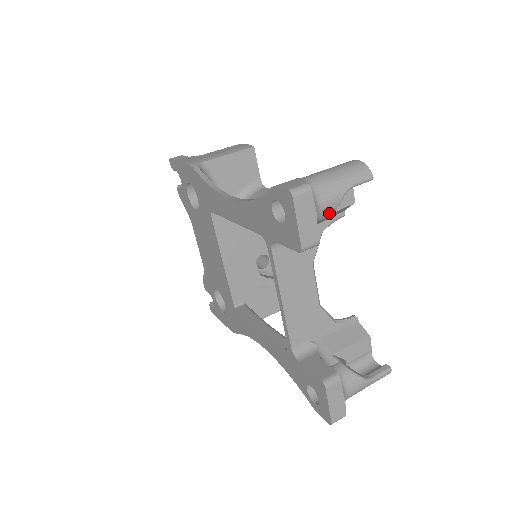
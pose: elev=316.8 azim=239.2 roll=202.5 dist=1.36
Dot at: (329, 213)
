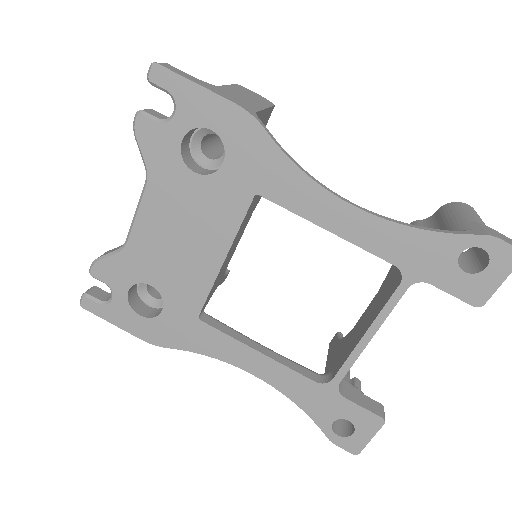
Dot at: occluded
